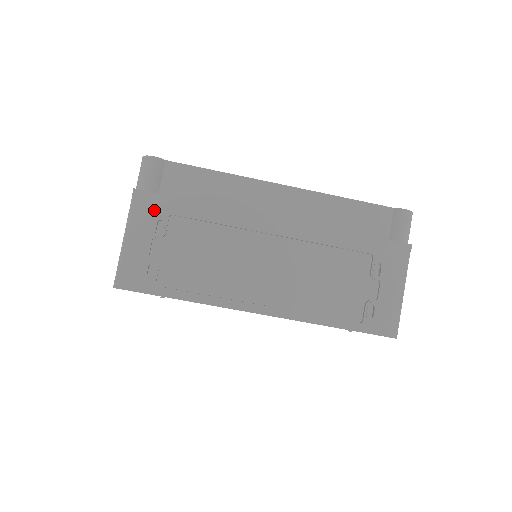
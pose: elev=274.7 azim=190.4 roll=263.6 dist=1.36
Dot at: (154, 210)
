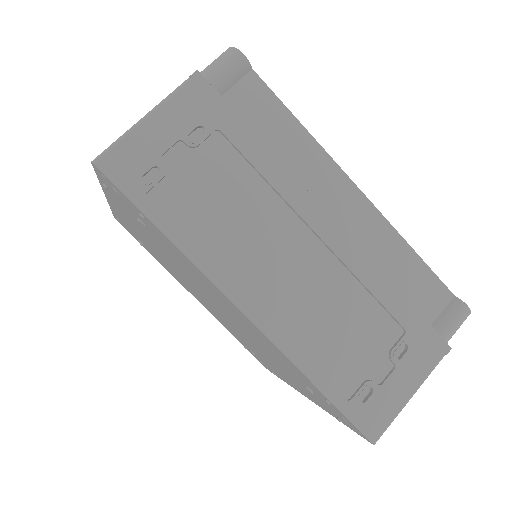
Dot at: (203, 110)
